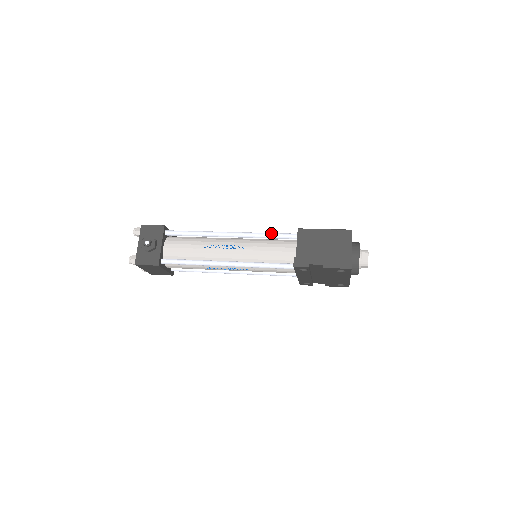
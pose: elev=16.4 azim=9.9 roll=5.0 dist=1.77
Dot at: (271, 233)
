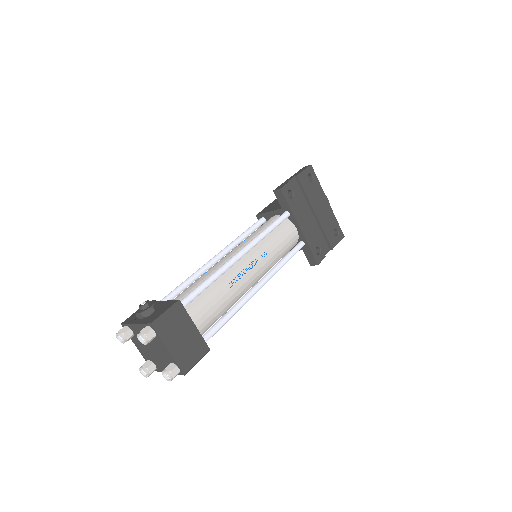
Dot at: (243, 232)
